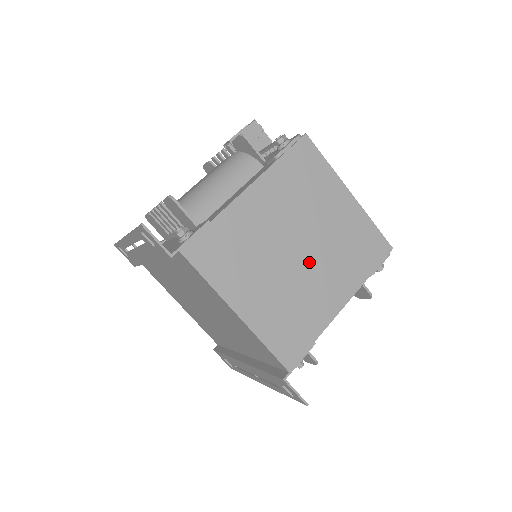
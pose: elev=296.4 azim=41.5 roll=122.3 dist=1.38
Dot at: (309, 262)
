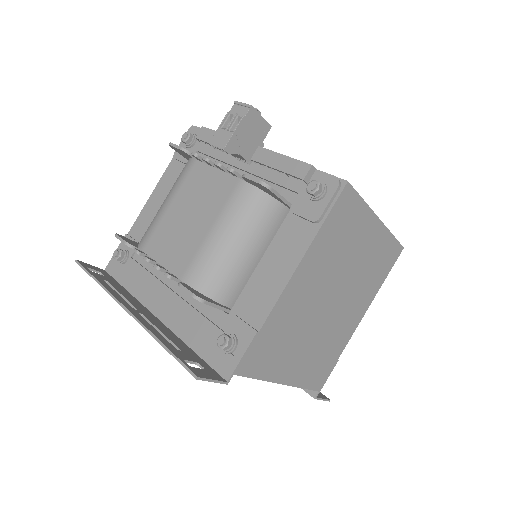
Dot at: (339, 305)
